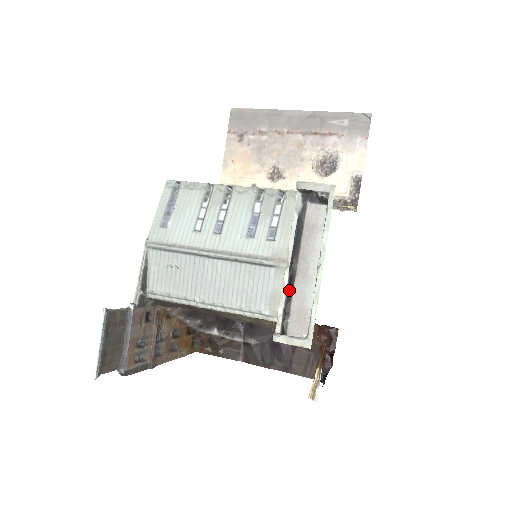
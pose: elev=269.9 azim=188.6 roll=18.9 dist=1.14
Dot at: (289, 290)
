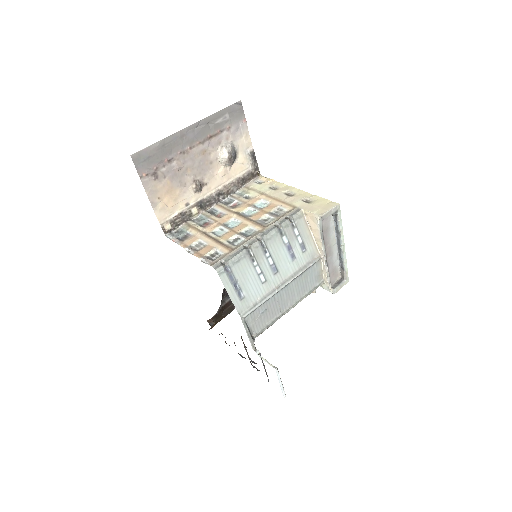
Dot at: (327, 267)
